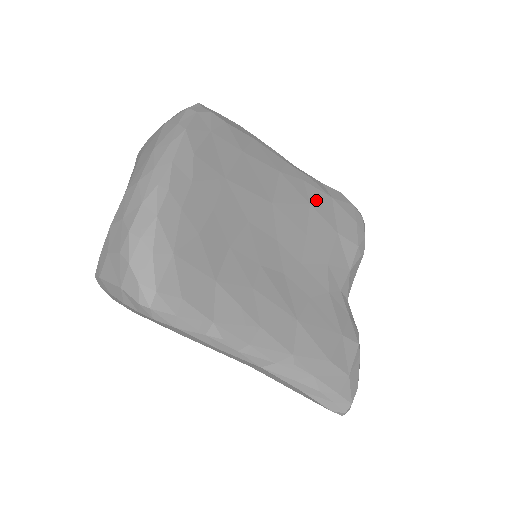
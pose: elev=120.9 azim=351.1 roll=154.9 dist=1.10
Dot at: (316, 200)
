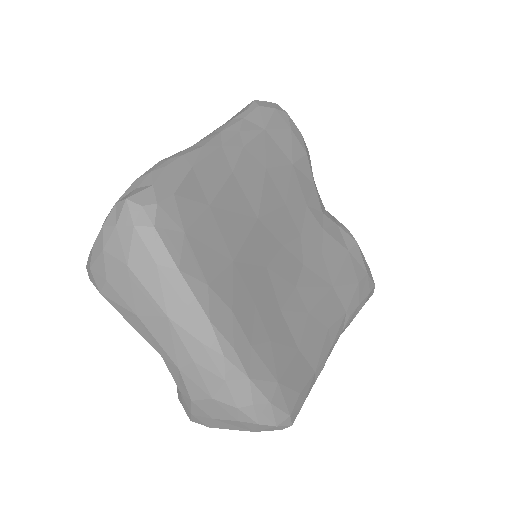
Dot at: (264, 155)
